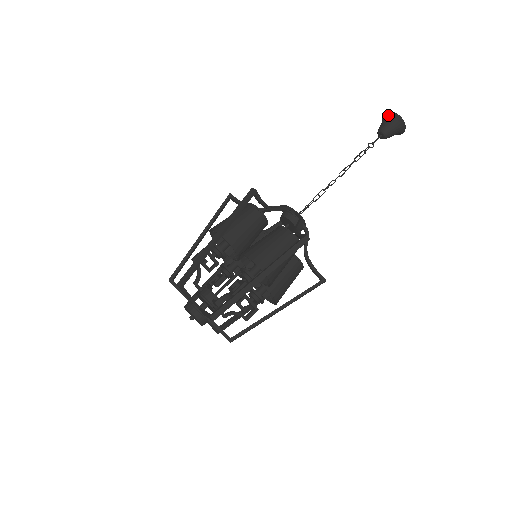
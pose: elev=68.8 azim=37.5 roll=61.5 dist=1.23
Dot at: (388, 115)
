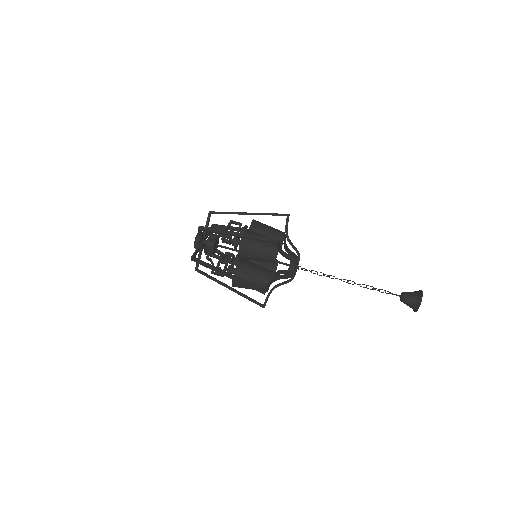
Dot at: (418, 291)
